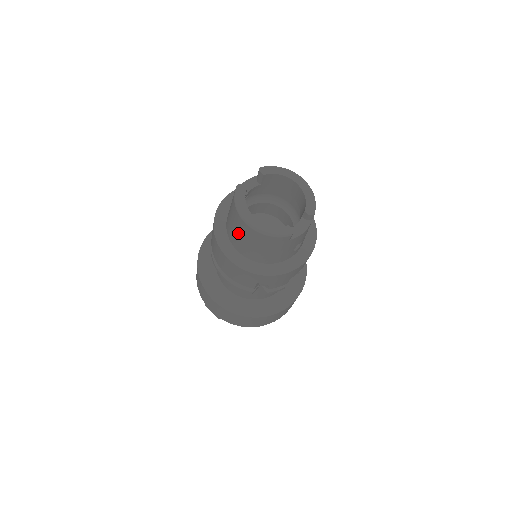
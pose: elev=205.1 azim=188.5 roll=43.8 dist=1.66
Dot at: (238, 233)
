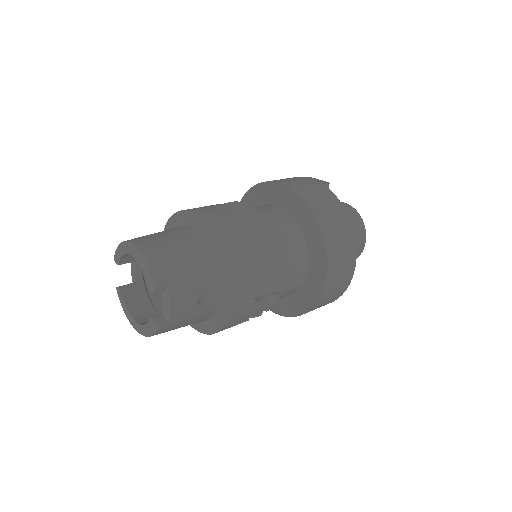
Dot at: occluded
